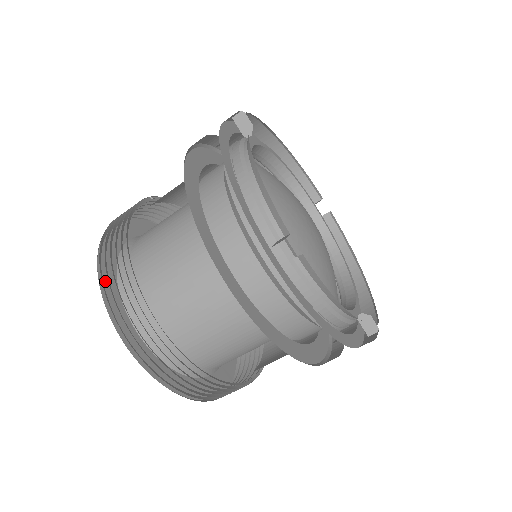
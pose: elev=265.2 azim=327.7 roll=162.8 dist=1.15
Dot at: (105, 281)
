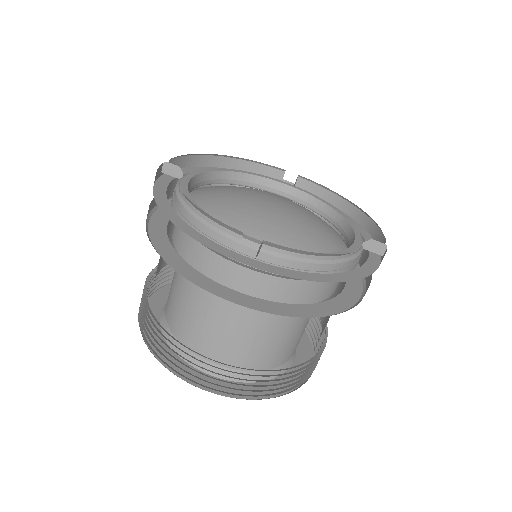
Dot at: occluded
